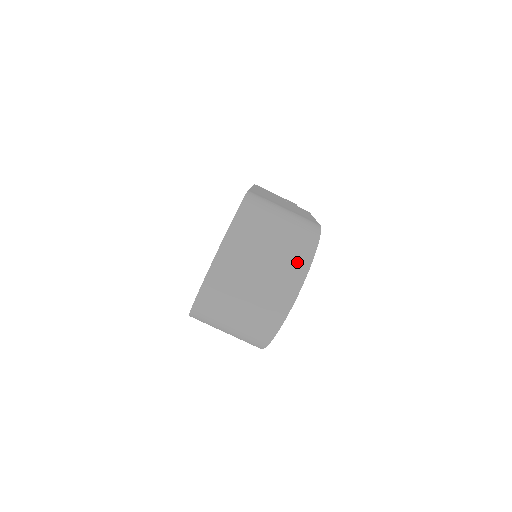
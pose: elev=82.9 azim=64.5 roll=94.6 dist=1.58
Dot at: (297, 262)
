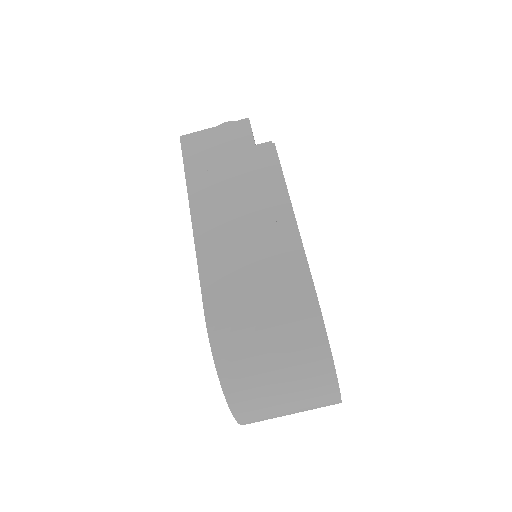
Dot at: (320, 383)
